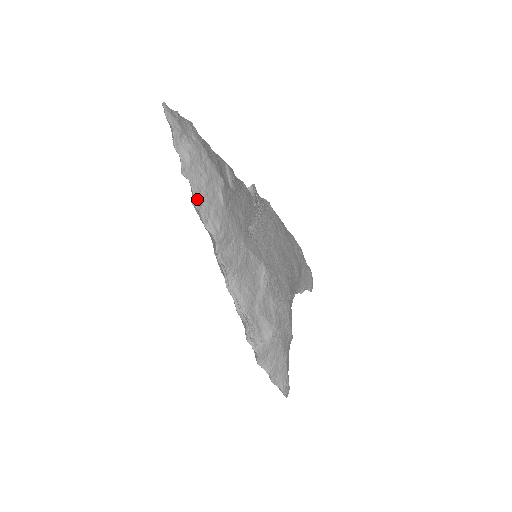
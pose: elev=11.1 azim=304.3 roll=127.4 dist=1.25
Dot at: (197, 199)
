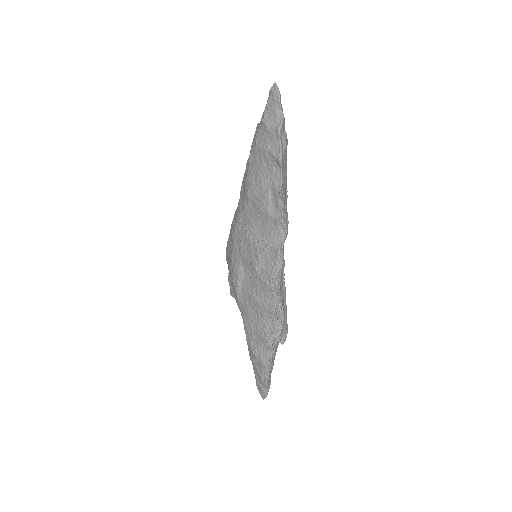
Dot at: (282, 190)
